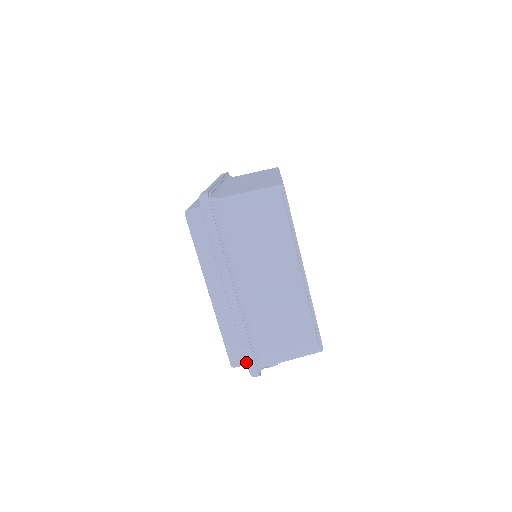
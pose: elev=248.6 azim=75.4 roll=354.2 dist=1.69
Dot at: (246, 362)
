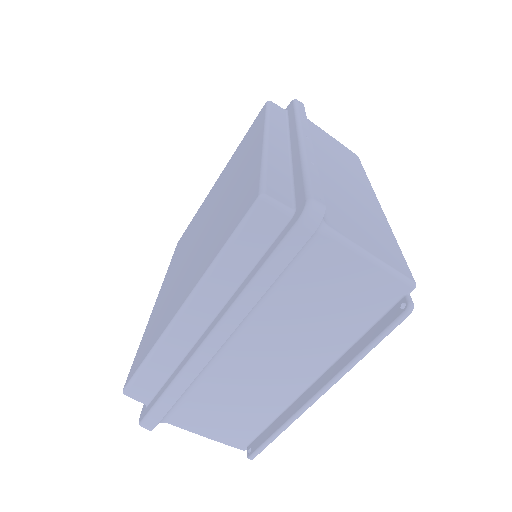
Dot at: (149, 411)
